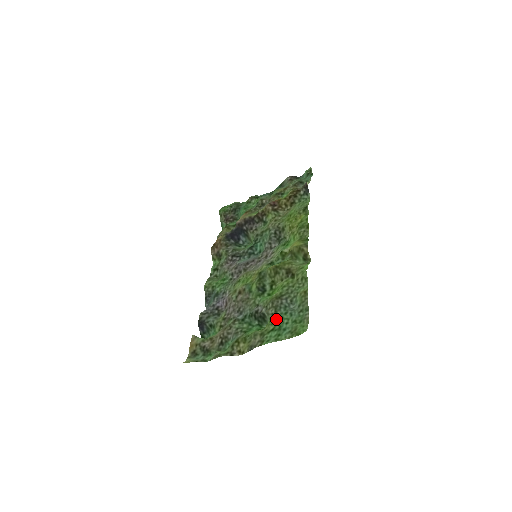
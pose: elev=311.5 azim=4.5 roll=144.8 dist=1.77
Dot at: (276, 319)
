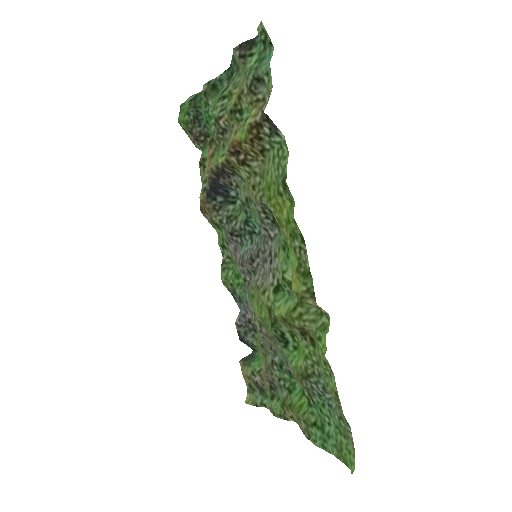
Dot at: (314, 409)
